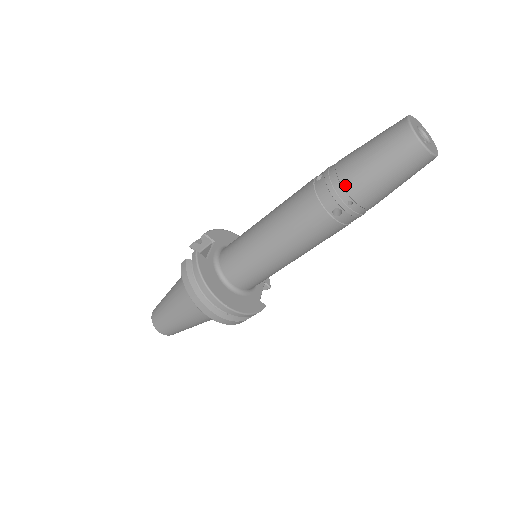
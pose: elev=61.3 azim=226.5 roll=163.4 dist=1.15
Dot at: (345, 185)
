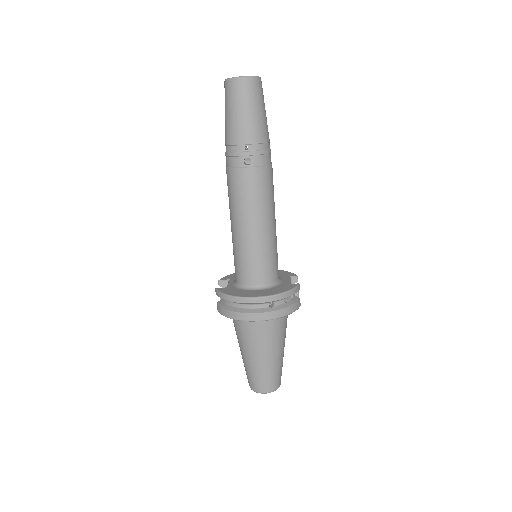
Dot at: (233, 143)
